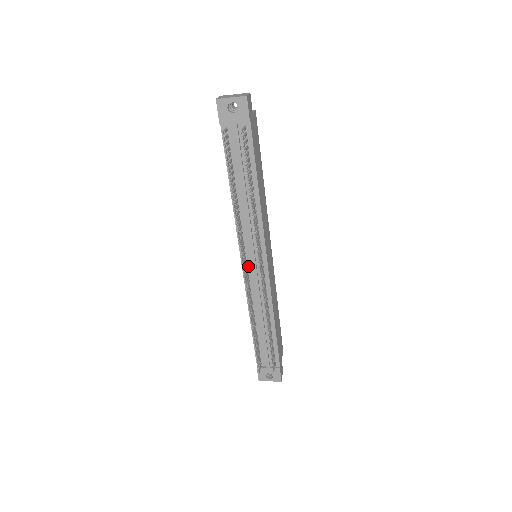
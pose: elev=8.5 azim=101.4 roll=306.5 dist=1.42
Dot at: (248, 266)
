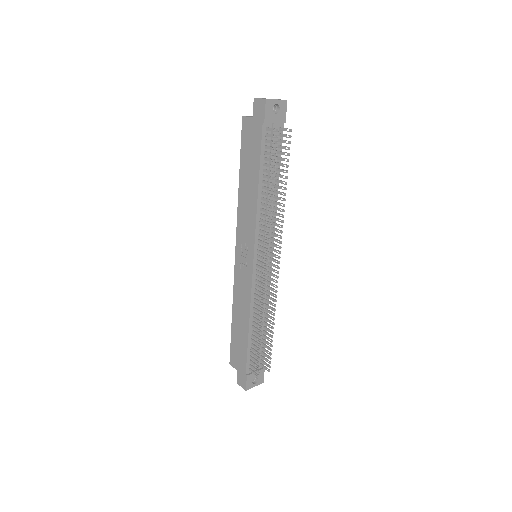
Dot at: (258, 265)
